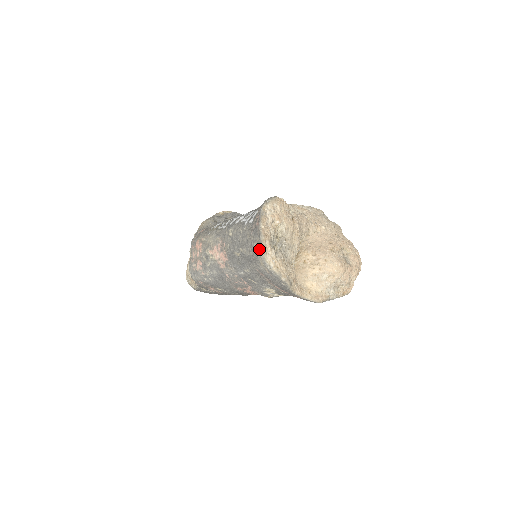
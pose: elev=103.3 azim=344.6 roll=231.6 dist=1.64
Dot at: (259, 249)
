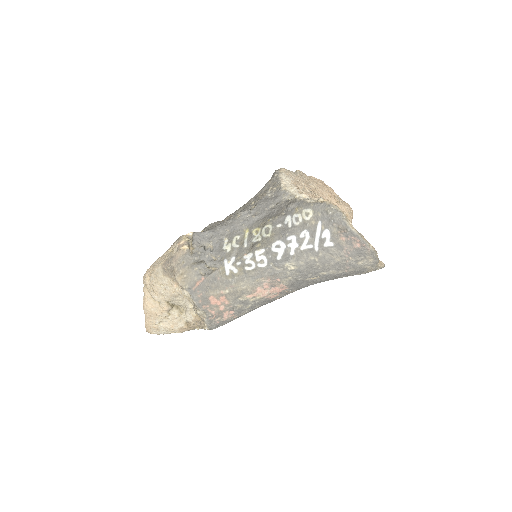
Dot at: (373, 264)
